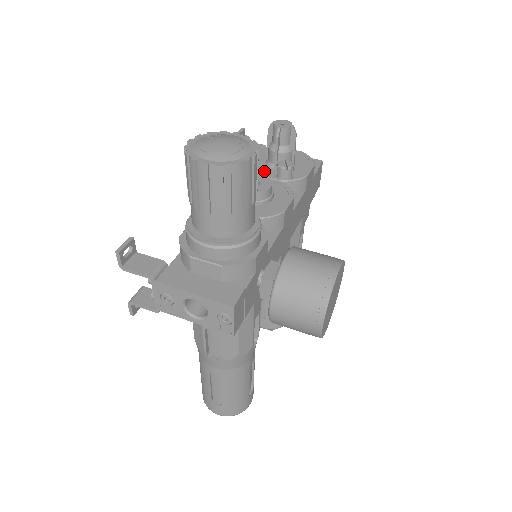
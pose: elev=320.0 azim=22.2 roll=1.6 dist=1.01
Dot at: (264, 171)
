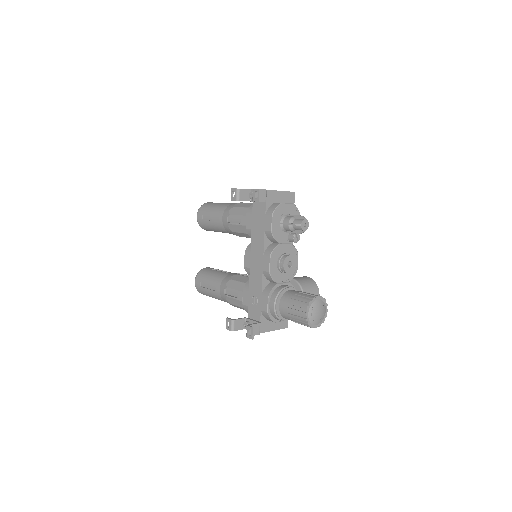
Dot at: (282, 237)
